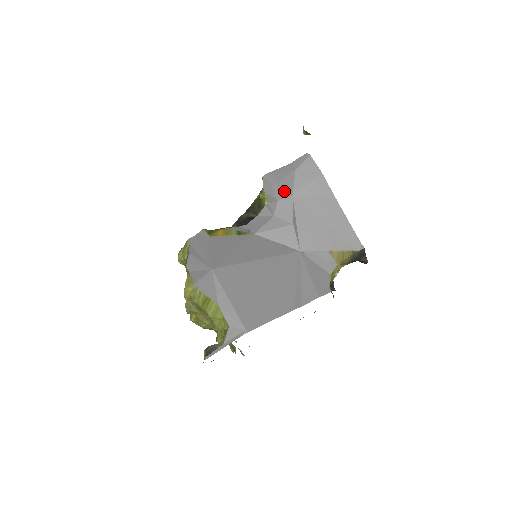
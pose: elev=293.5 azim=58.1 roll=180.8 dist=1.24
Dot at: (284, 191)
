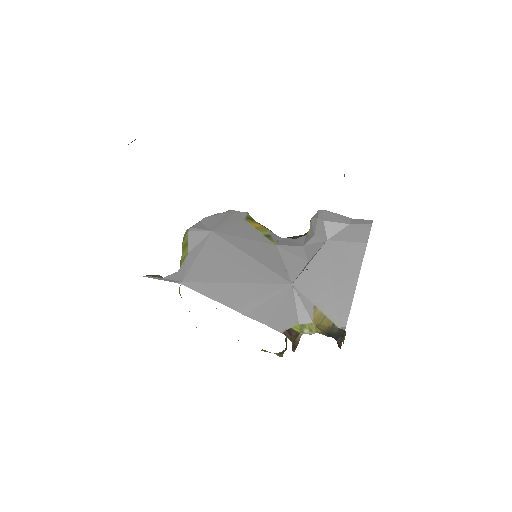
Dot at: (324, 231)
